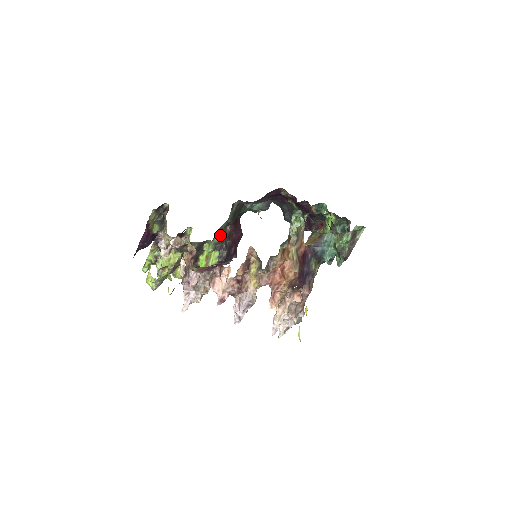
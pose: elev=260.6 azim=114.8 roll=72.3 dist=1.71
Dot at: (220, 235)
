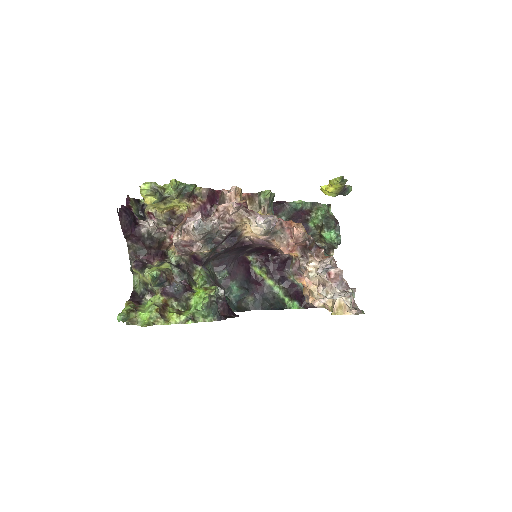
Dot at: (208, 271)
